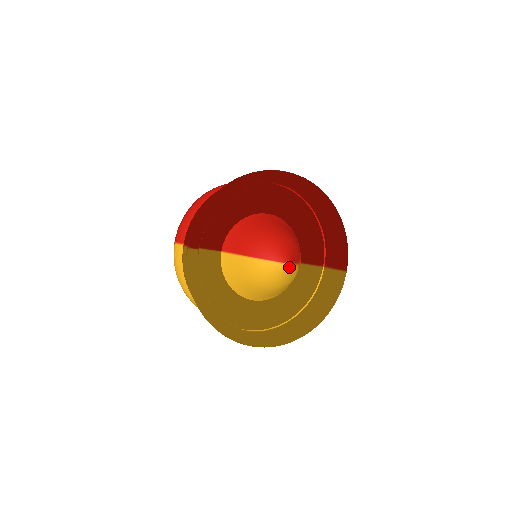
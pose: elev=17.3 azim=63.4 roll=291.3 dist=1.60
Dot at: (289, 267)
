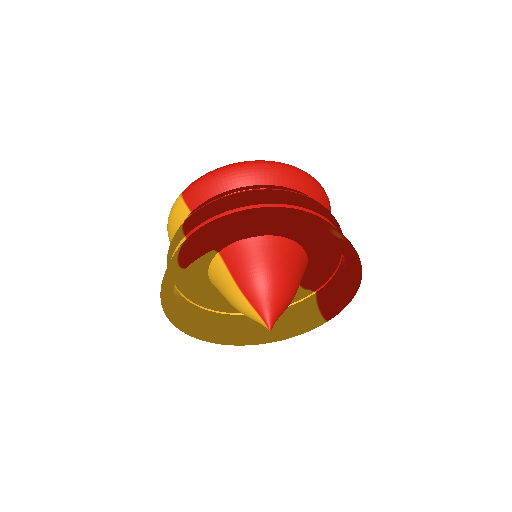
Dot at: occluded
